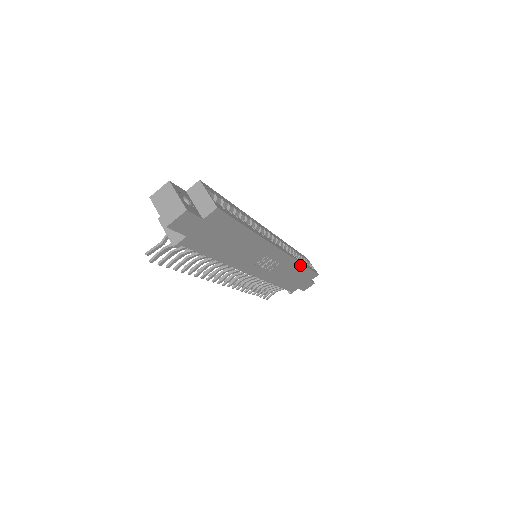
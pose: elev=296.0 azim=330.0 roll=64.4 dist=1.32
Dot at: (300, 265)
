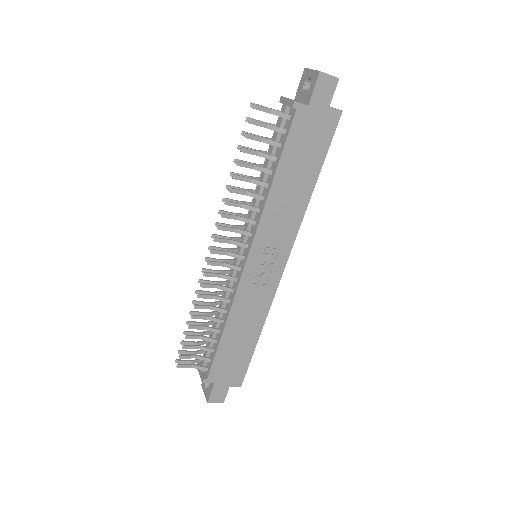
Dot at: (260, 326)
